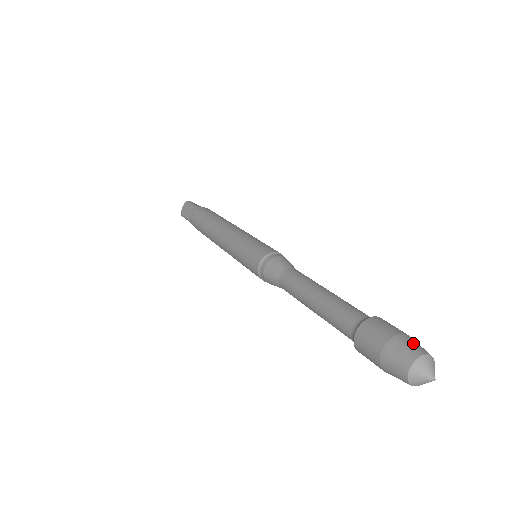
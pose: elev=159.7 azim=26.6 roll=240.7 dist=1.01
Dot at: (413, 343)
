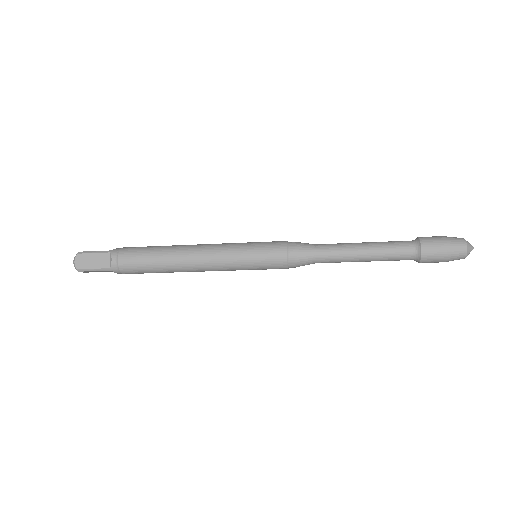
Dot at: occluded
